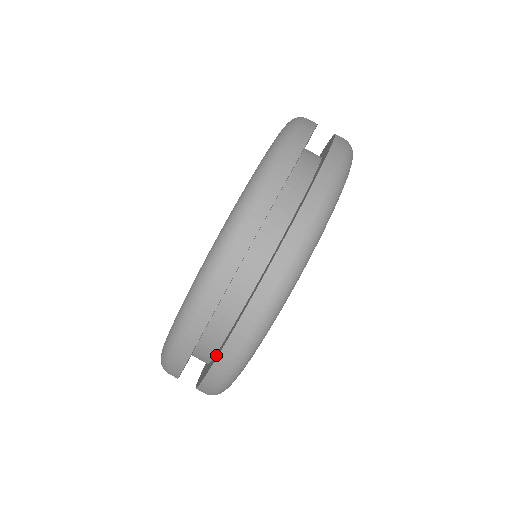
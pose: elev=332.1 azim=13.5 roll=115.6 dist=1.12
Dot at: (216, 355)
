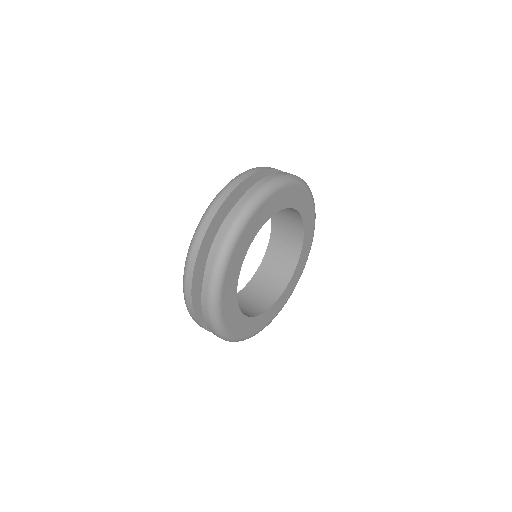
Dot at: occluded
